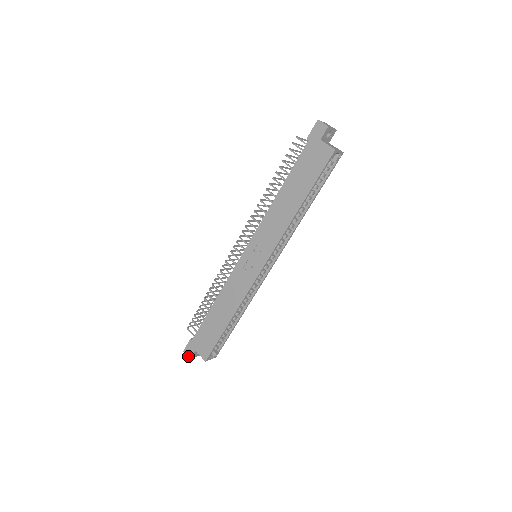
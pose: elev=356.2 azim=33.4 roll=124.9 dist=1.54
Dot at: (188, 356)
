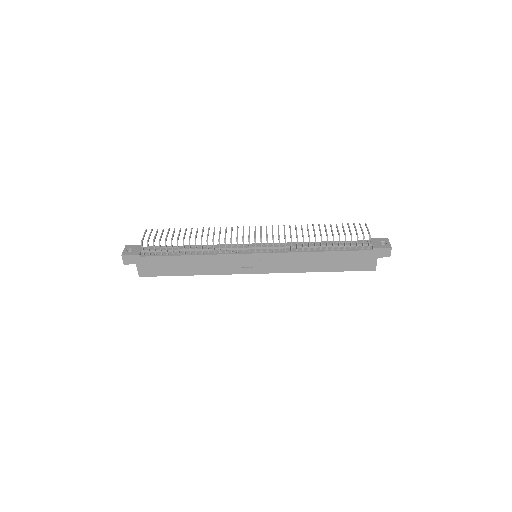
Dot at: (124, 262)
